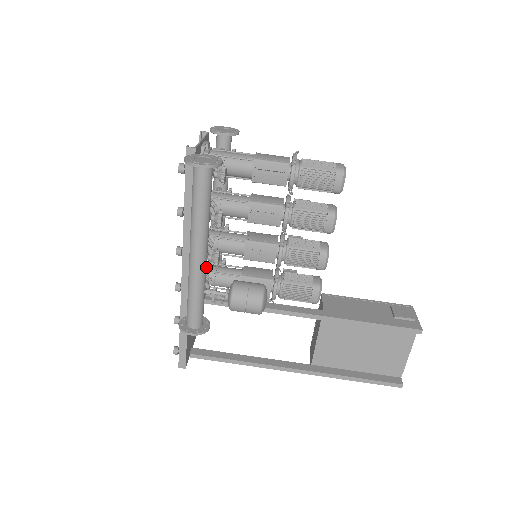
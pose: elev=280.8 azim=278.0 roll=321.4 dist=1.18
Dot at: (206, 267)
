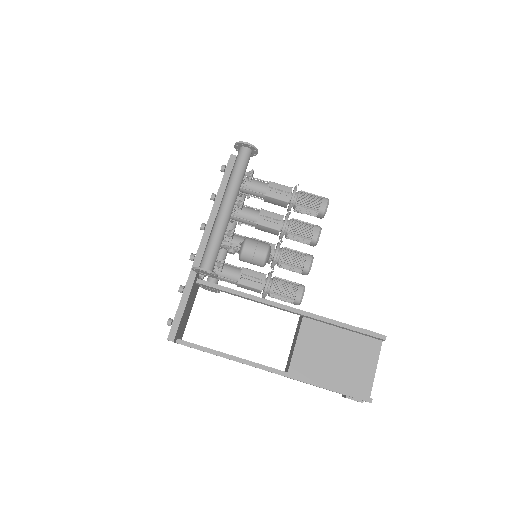
Dot at: (228, 222)
